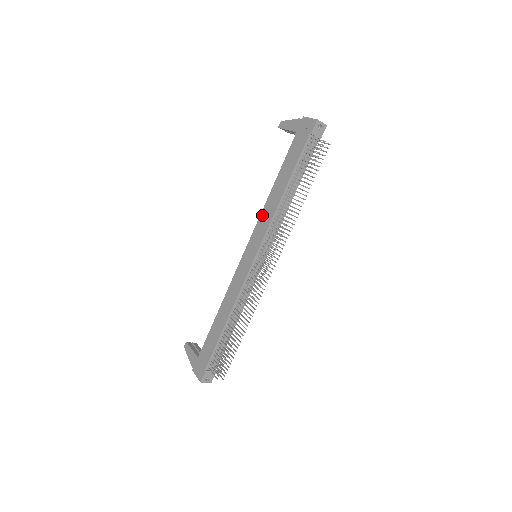
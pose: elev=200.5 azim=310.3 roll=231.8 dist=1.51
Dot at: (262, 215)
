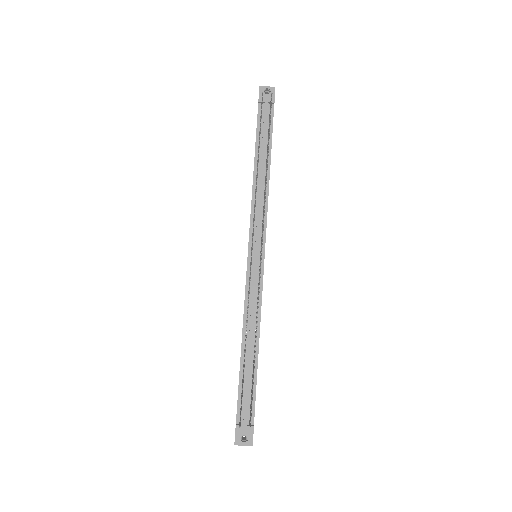
Dot at: occluded
